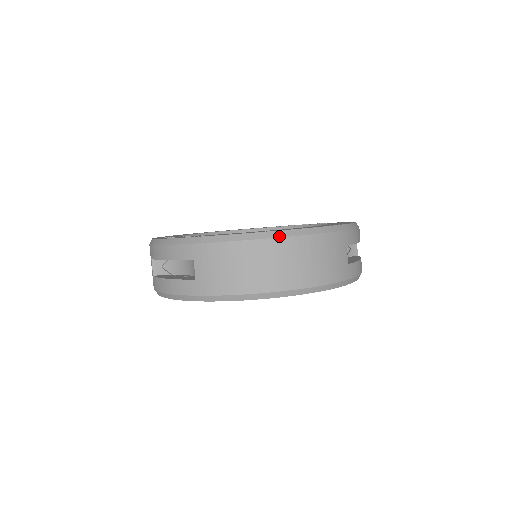
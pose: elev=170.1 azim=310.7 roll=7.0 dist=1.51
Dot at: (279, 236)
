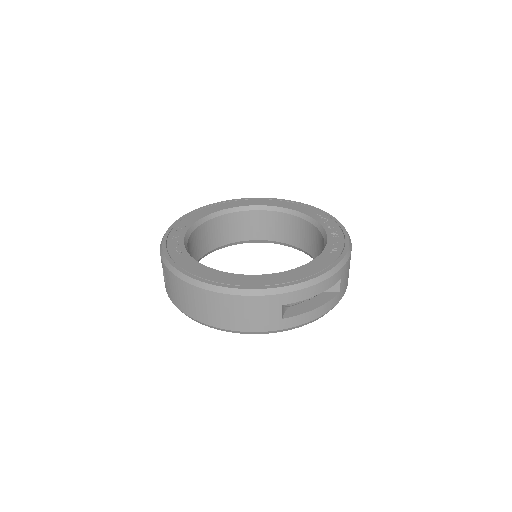
Dot at: (208, 289)
